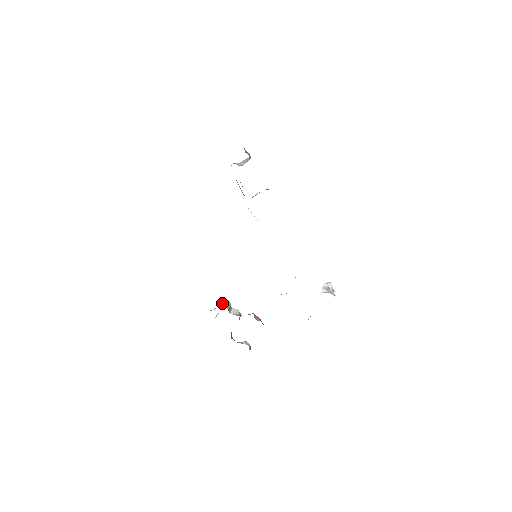
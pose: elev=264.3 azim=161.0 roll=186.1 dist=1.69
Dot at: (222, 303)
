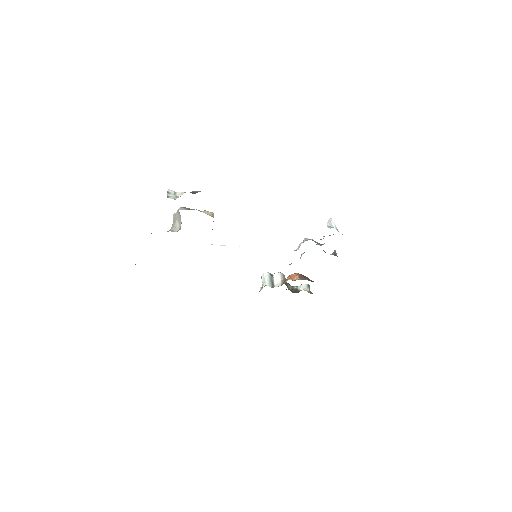
Dot at: (263, 281)
